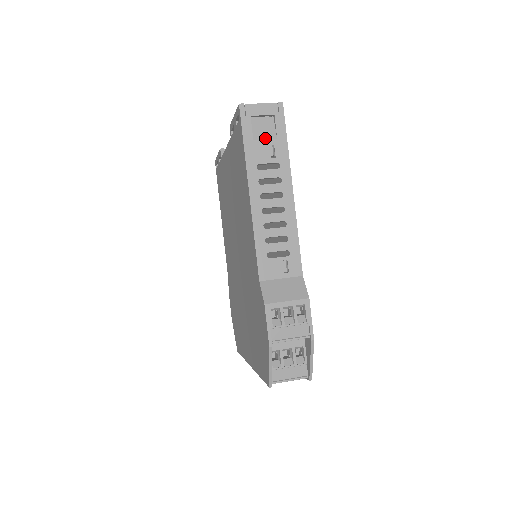
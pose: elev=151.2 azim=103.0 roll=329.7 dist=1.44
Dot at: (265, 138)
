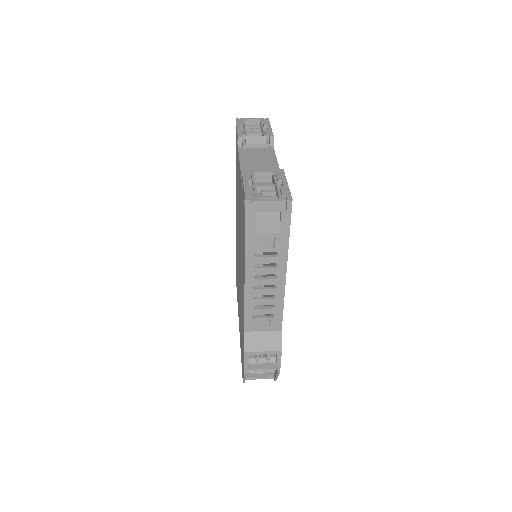
Dot at: (268, 231)
